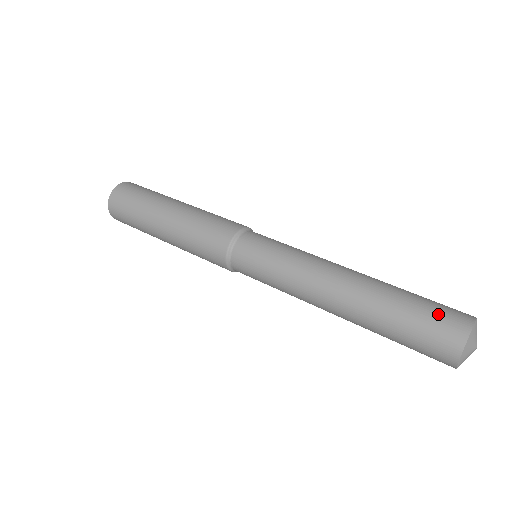
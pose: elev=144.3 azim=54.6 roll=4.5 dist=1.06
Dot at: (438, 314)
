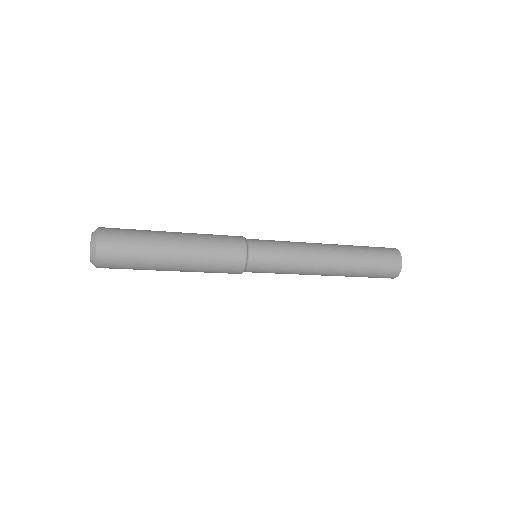
Dot at: (382, 249)
